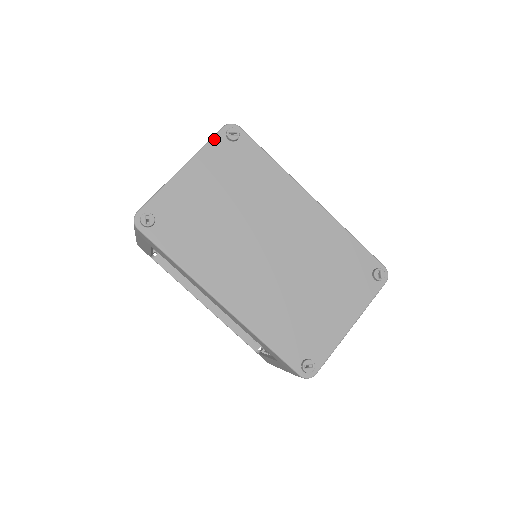
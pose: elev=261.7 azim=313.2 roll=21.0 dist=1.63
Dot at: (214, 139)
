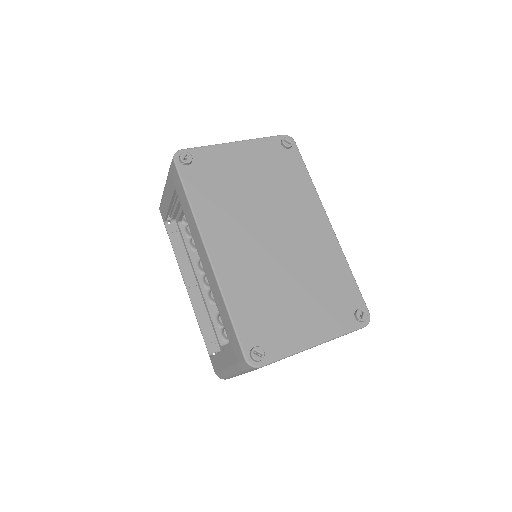
Dot at: (270, 138)
